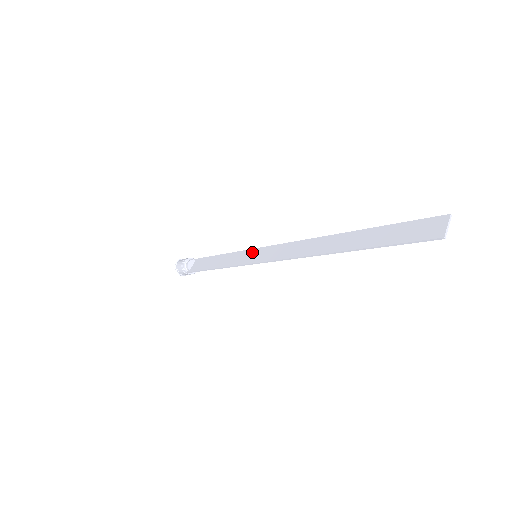
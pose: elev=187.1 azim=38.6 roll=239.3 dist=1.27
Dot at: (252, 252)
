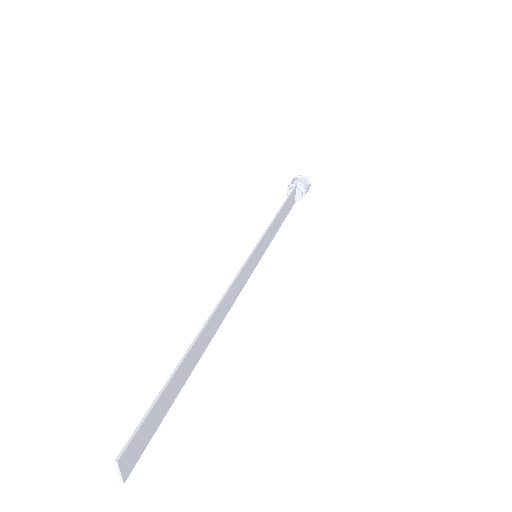
Dot at: (258, 246)
